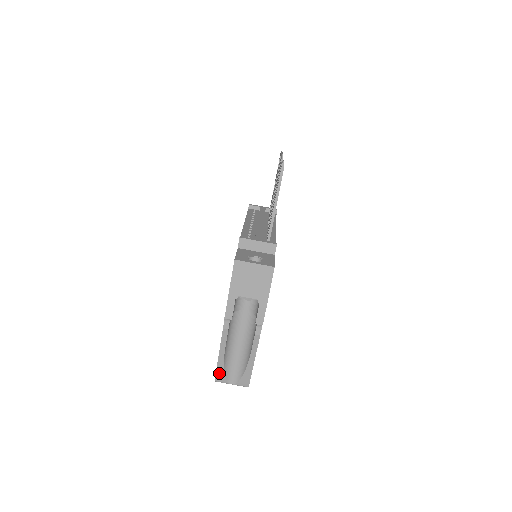
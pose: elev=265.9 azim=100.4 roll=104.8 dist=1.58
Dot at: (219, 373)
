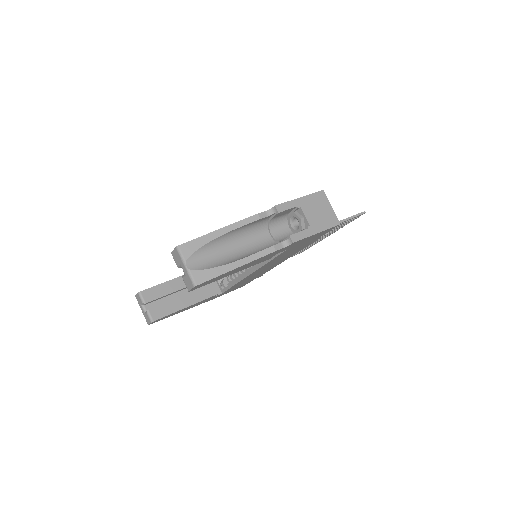
Dot at: (194, 243)
